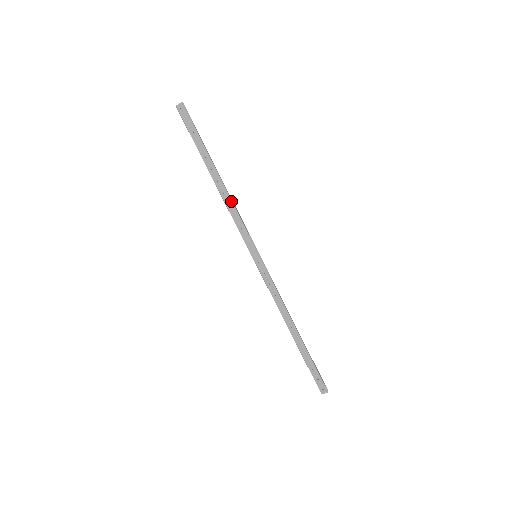
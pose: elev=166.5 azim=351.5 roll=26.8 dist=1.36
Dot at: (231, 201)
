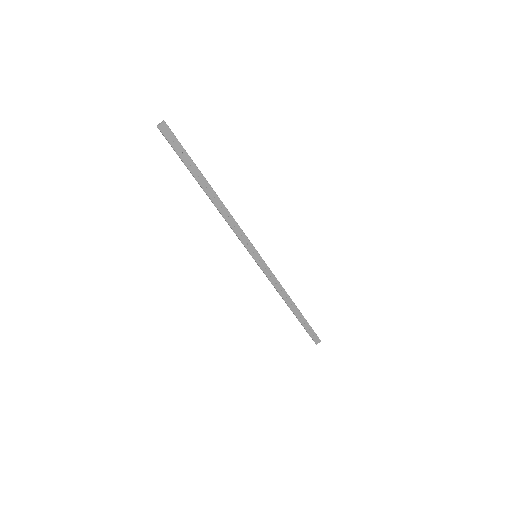
Dot at: (229, 213)
